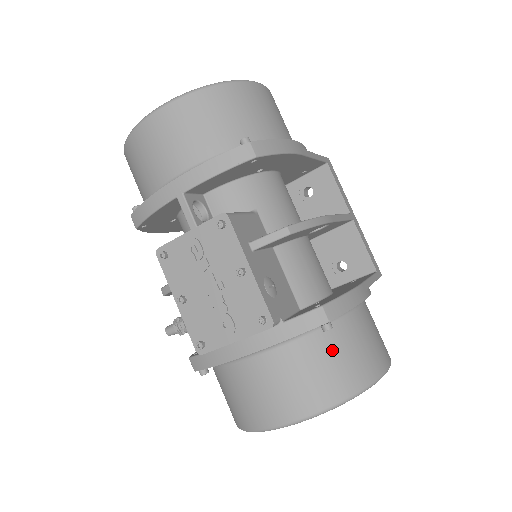
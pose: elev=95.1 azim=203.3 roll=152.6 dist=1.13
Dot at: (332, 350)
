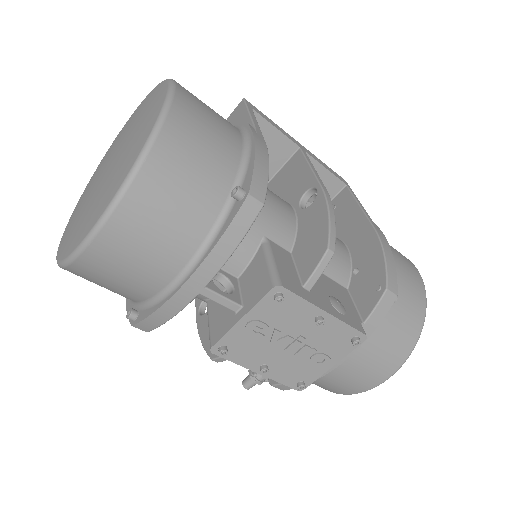
Dot at: (397, 306)
